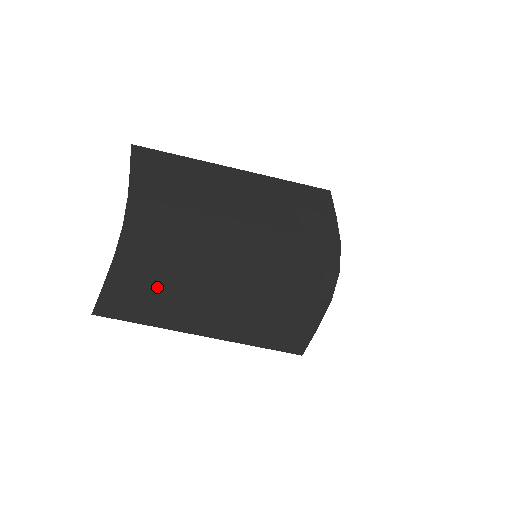
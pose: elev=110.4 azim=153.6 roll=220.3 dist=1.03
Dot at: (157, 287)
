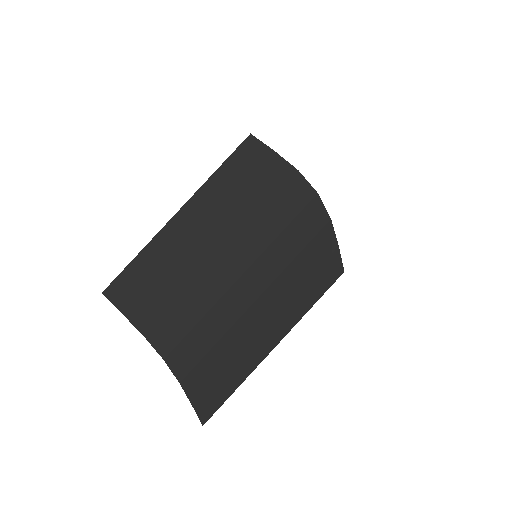
Dot at: (222, 362)
